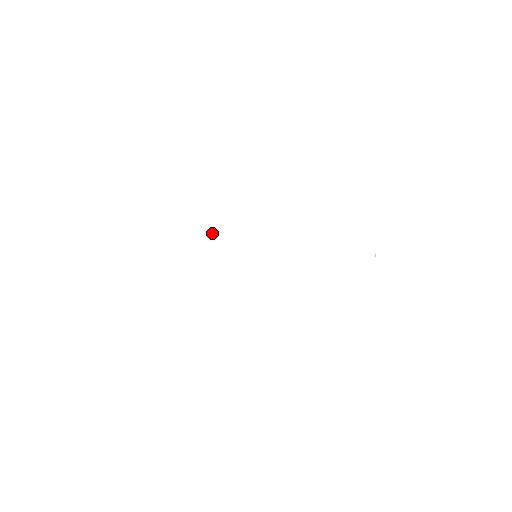
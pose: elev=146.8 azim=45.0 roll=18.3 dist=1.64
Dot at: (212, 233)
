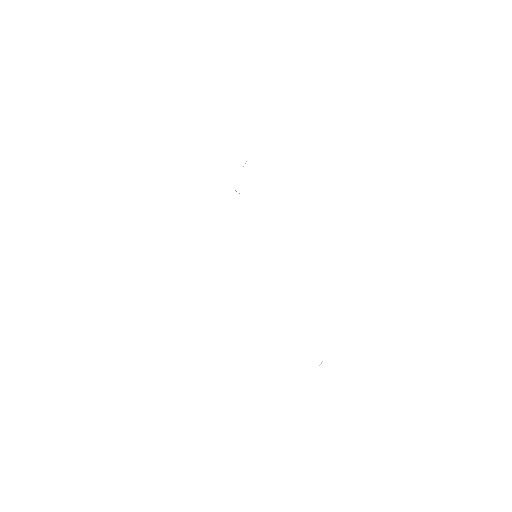
Dot at: occluded
